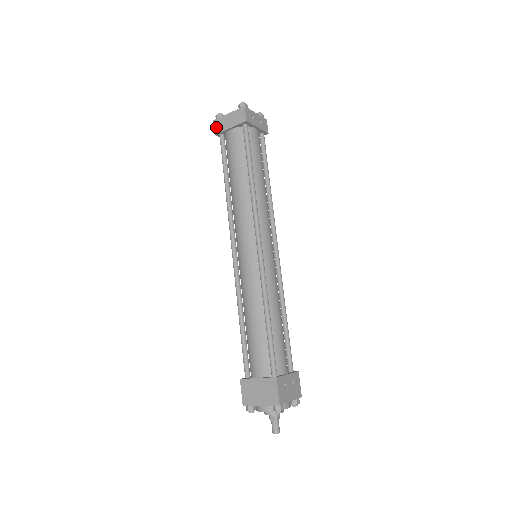
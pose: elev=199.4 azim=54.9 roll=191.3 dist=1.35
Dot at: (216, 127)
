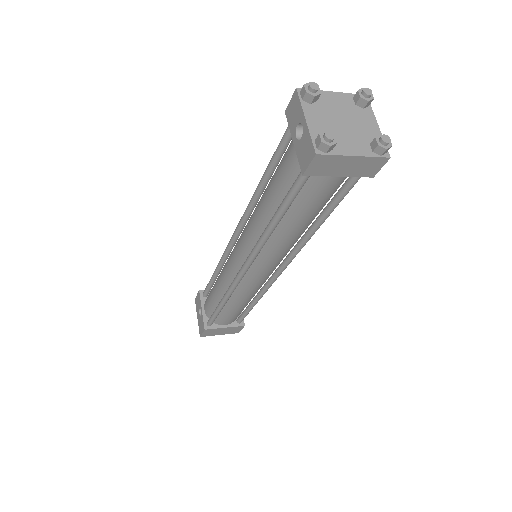
Dot at: (315, 167)
